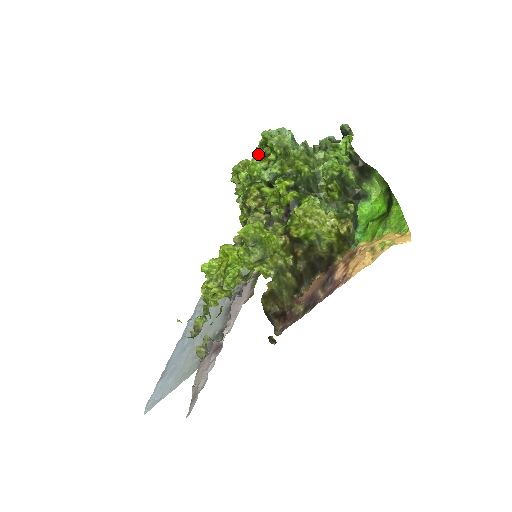
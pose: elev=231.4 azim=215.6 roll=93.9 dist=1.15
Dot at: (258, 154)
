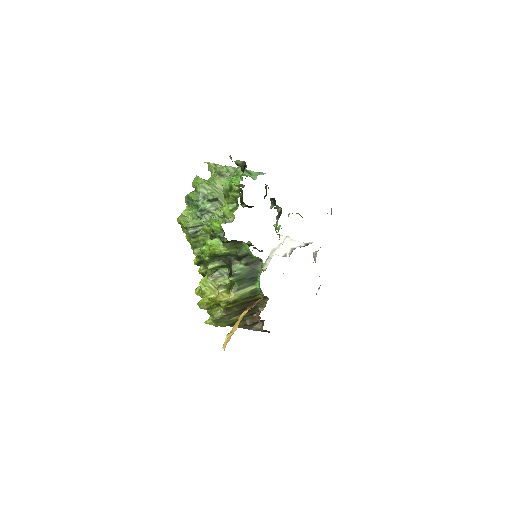
Dot at: occluded
